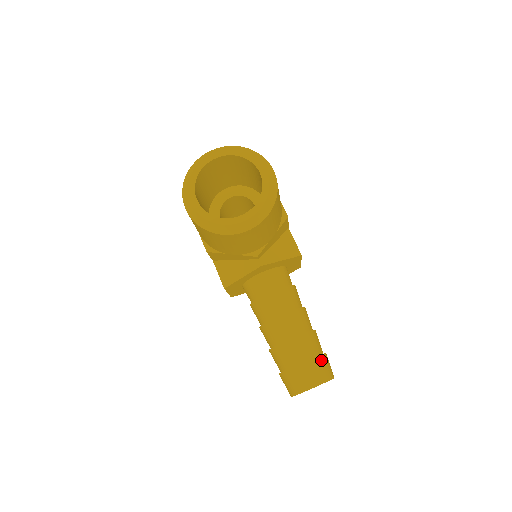
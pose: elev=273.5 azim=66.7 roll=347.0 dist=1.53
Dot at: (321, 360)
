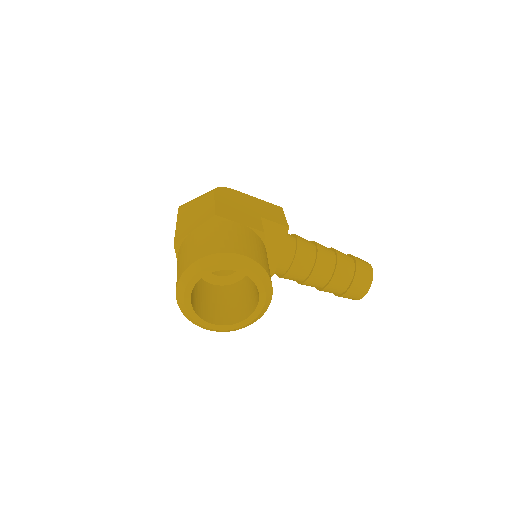
Dot at: (359, 273)
